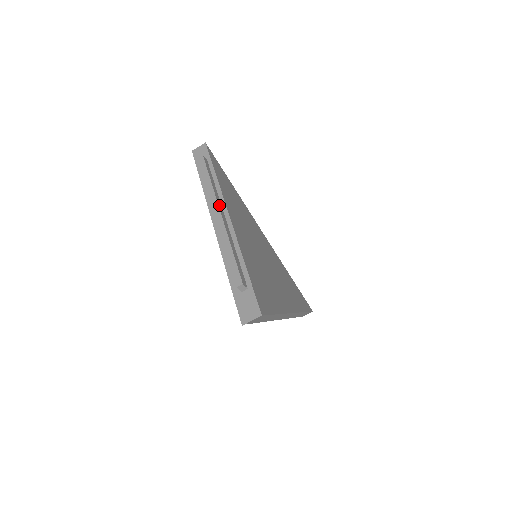
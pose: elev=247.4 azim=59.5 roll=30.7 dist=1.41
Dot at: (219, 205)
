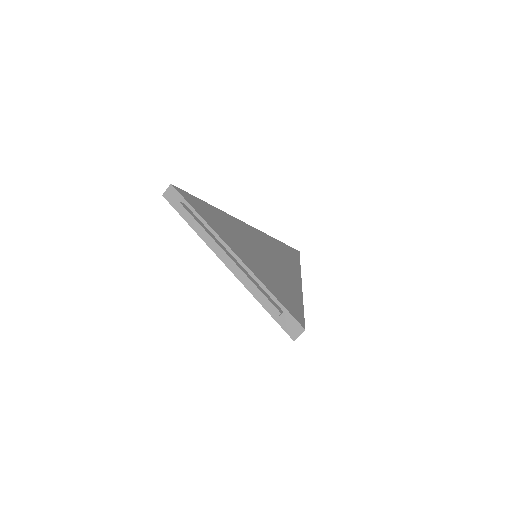
Dot at: (222, 248)
